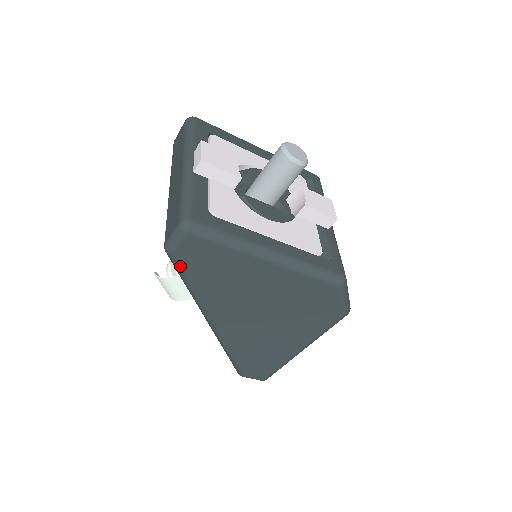
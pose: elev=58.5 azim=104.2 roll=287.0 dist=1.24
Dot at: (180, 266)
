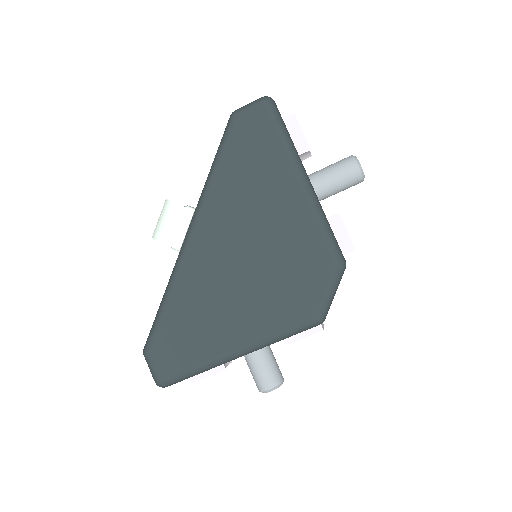
Dot at: (230, 133)
